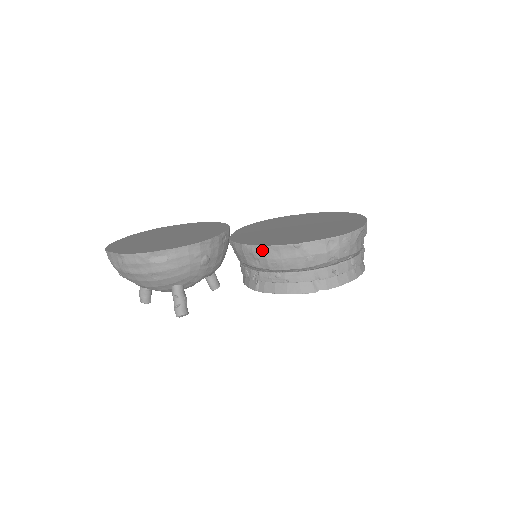
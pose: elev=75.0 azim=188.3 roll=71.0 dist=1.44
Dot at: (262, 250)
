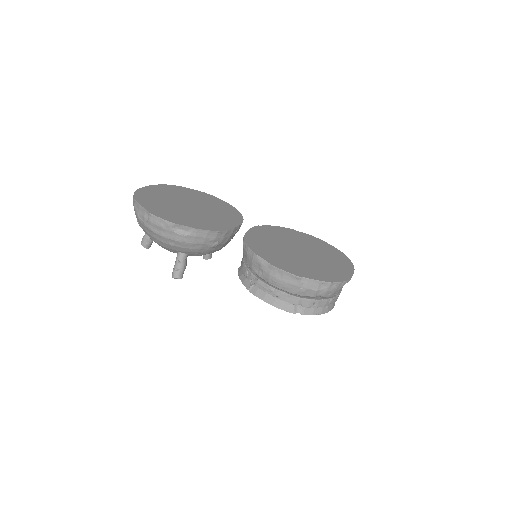
Dot at: (269, 267)
